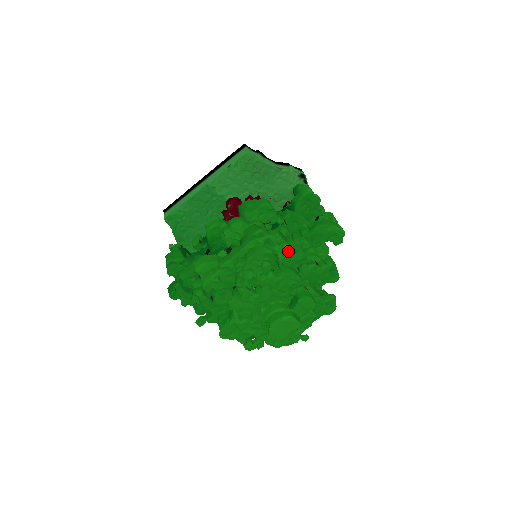
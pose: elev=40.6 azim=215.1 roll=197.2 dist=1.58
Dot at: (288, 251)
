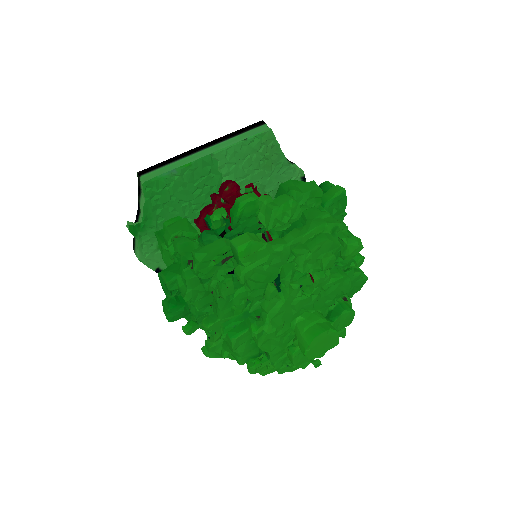
Dot at: (359, 247)
